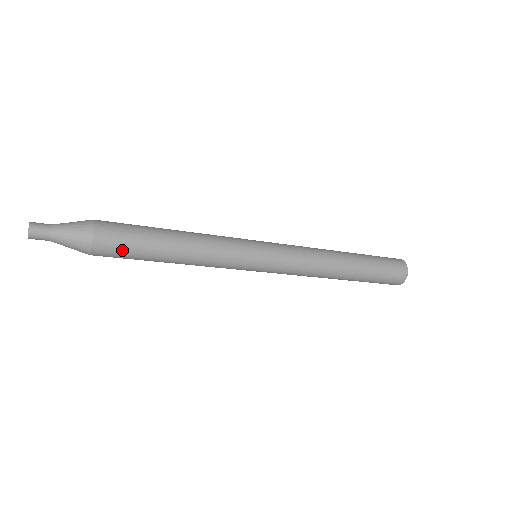
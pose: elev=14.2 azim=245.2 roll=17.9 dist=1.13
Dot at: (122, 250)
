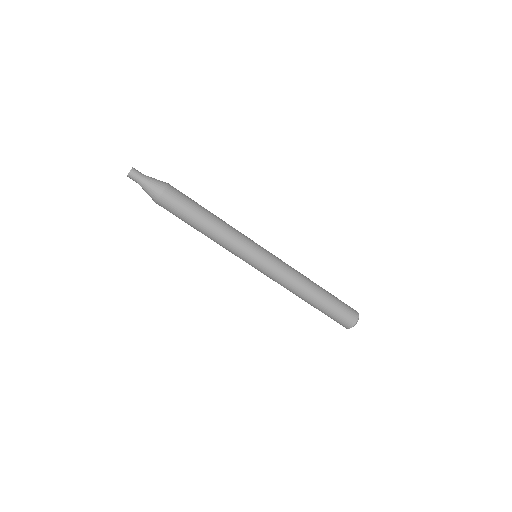
Dot at: (182, 198)
